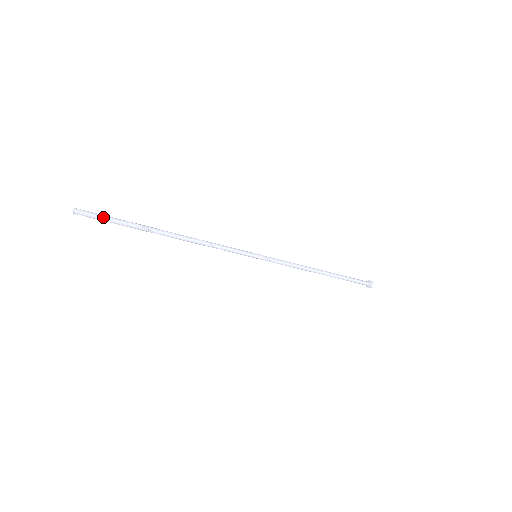
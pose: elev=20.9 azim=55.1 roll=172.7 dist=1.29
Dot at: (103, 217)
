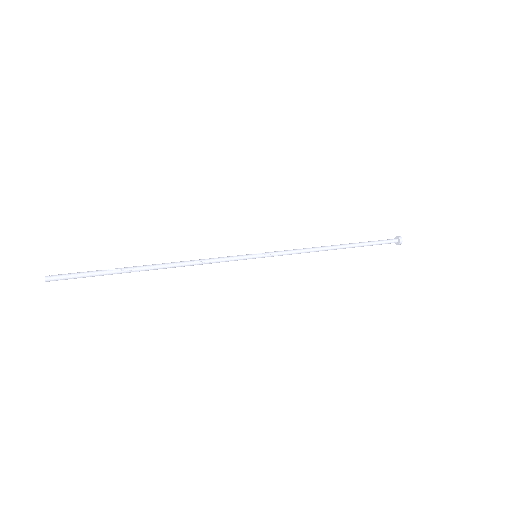
Dot at: (77, 275)
